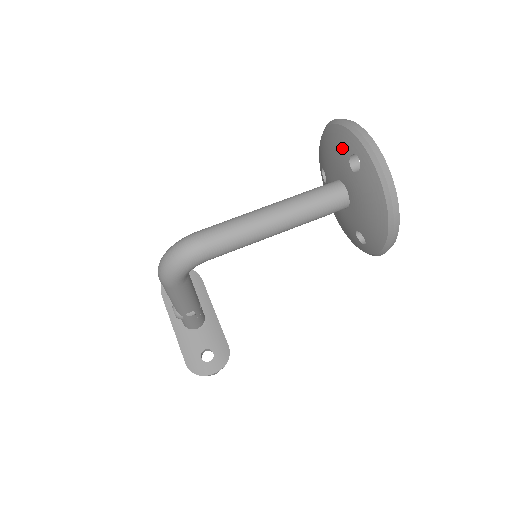
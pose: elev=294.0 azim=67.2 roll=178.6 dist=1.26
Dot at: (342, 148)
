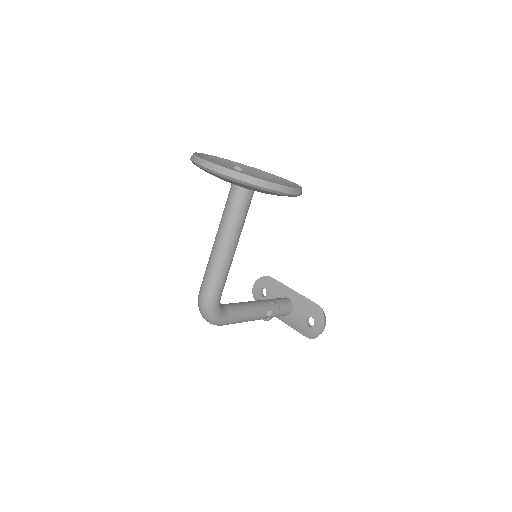
Dot at: occluded
